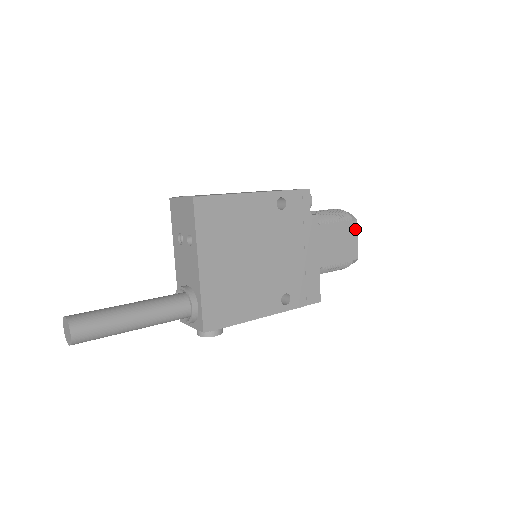
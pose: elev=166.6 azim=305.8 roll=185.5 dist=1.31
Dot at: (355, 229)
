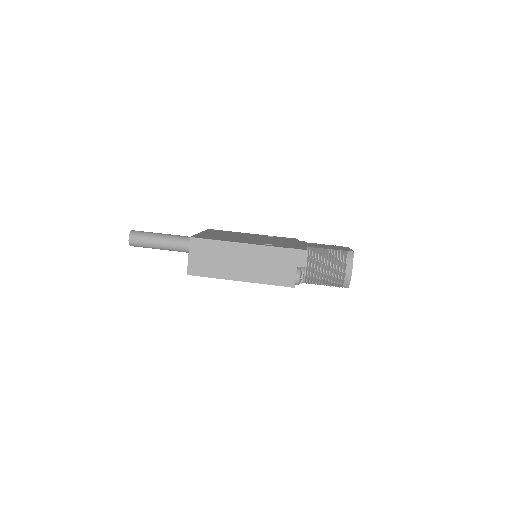
Dot at: occluded
